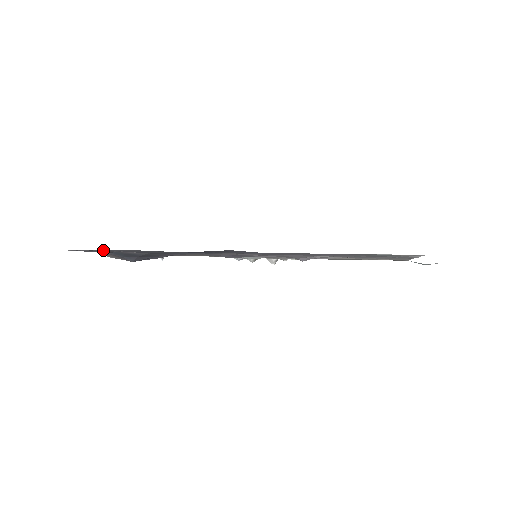
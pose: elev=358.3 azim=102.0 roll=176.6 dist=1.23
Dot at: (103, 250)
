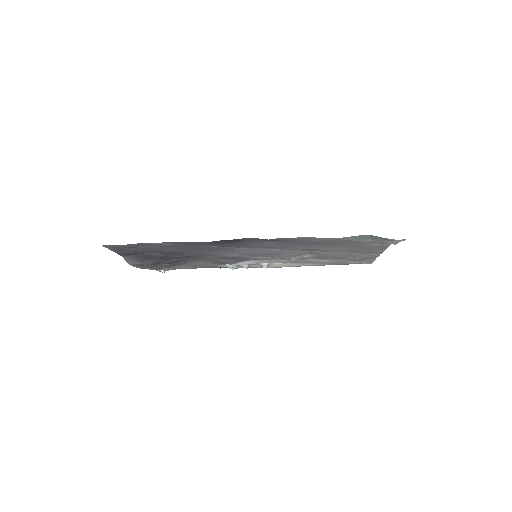
Dot at: (138, 245)
